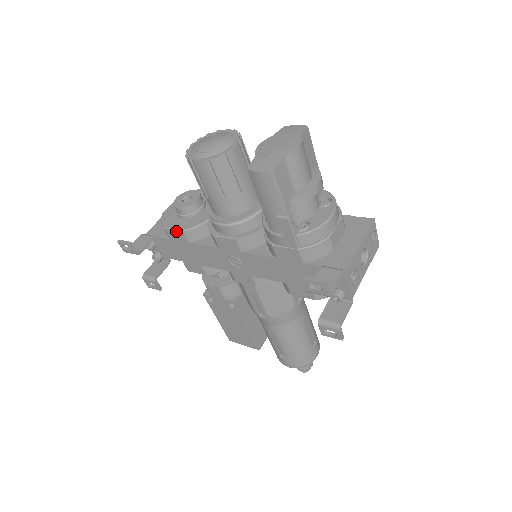
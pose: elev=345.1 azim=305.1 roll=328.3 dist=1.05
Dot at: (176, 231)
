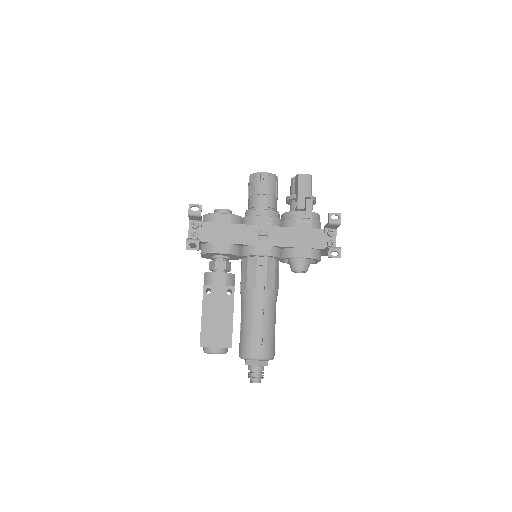
Dot at: (225, 215)
